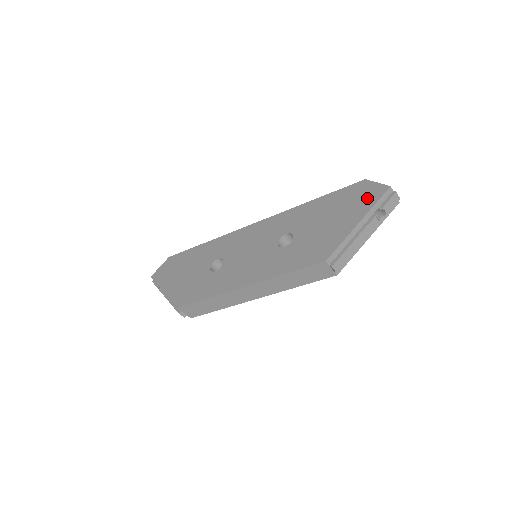
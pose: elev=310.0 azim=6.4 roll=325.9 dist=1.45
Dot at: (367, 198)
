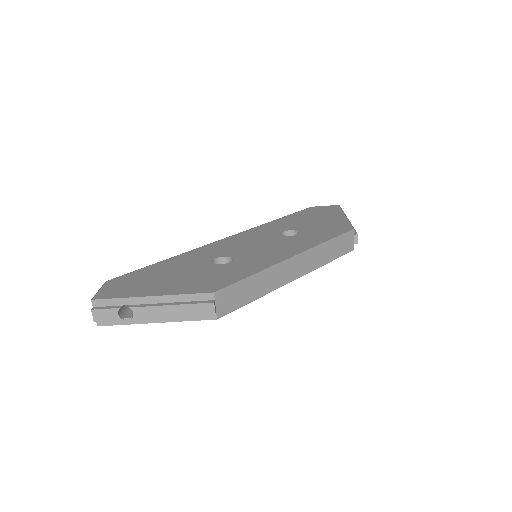
Dot at: (331, 209)
